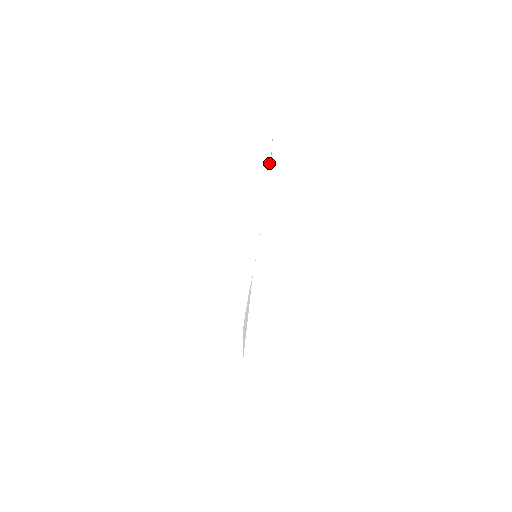
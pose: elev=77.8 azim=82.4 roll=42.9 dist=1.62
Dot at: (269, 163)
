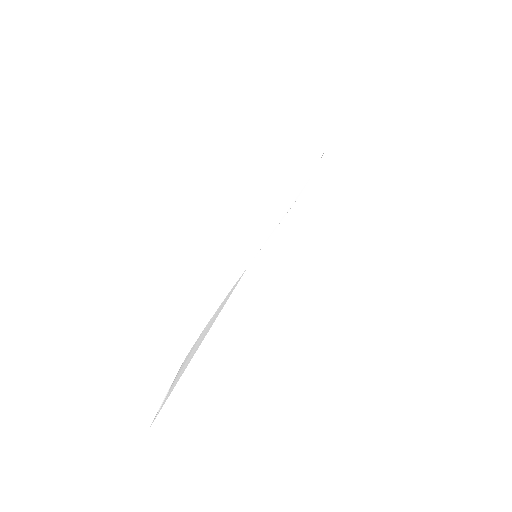
Dot at: (318, 159)
